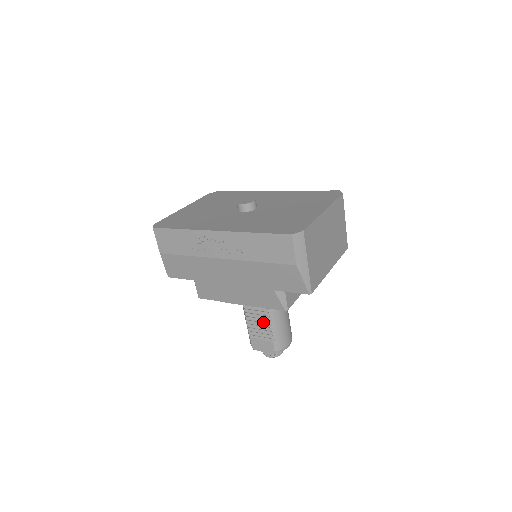
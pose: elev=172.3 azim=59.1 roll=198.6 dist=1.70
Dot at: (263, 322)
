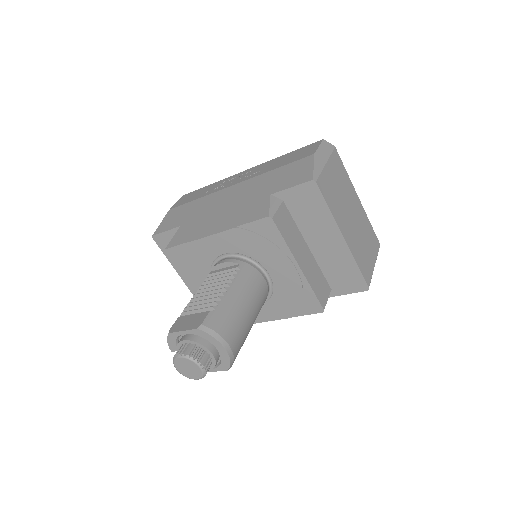
Dot at: (216, 289)
